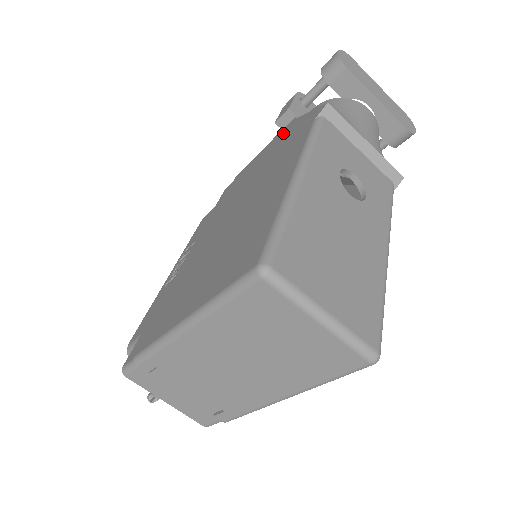
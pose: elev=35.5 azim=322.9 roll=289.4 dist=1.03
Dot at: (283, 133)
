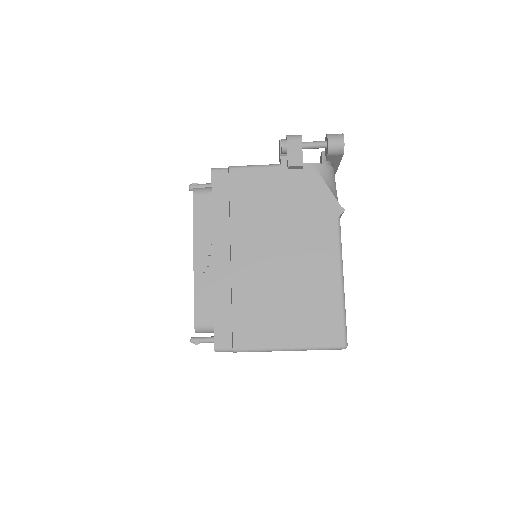
Dot at: (293, 181)
